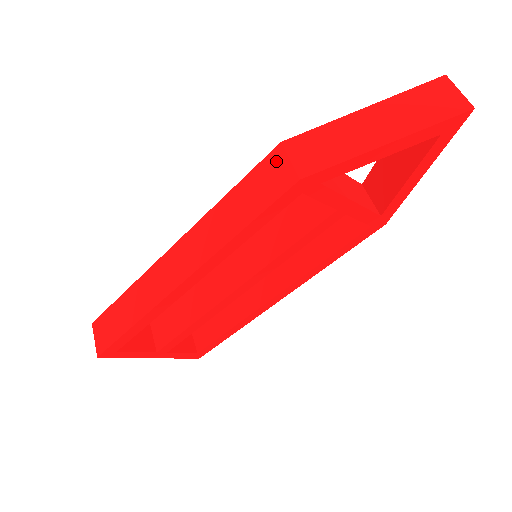
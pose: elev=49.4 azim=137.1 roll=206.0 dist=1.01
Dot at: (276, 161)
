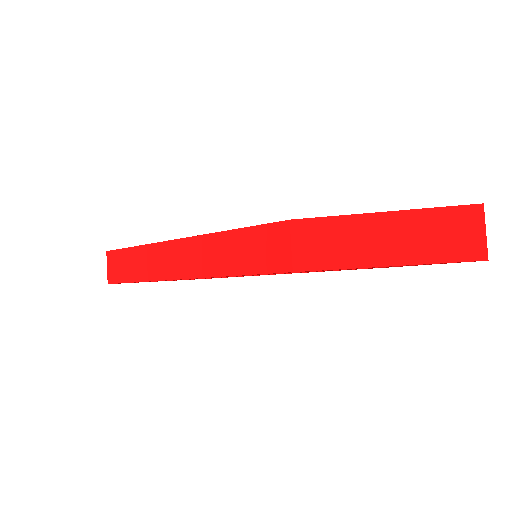
Dot at: (280, 236)
